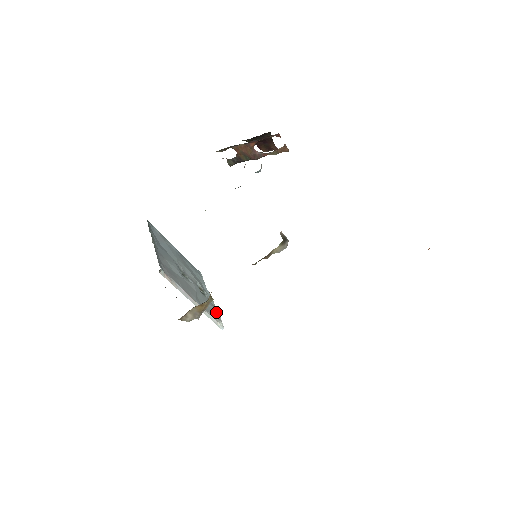
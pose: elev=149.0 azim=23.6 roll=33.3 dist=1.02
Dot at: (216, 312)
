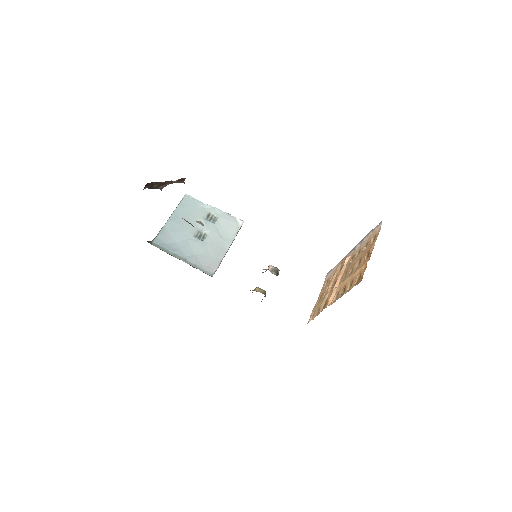
Dot at: (232, 221)
